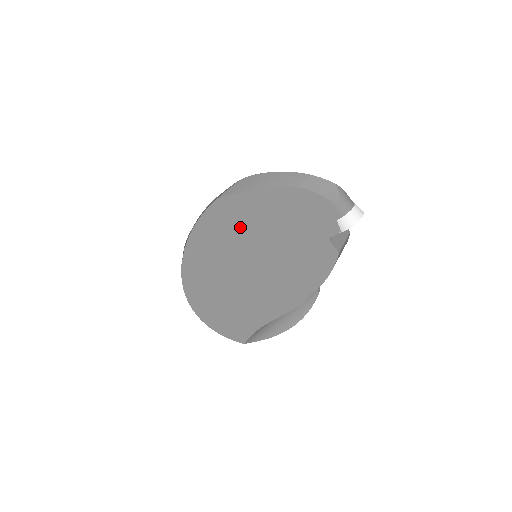
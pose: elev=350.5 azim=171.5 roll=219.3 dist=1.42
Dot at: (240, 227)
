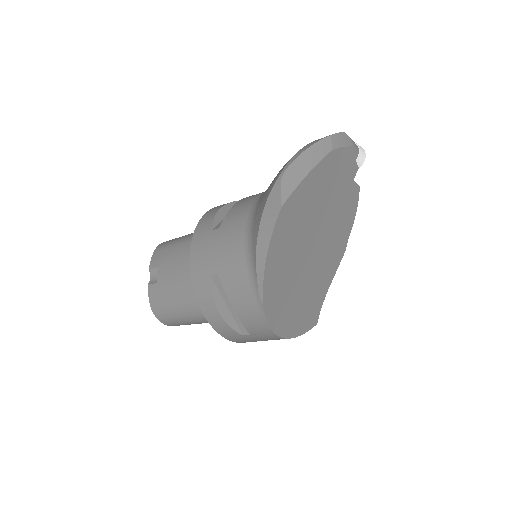
Dot at: (301, 220)
